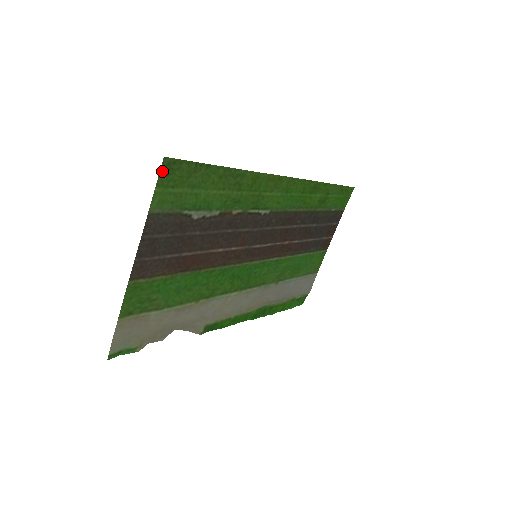
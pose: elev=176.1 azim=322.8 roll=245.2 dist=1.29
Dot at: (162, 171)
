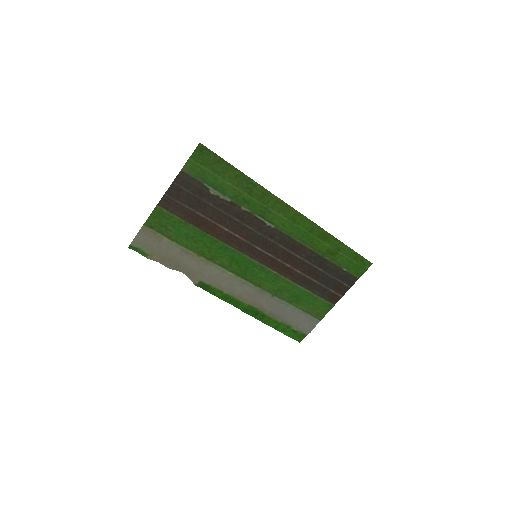
Dot at: (197, 150)
